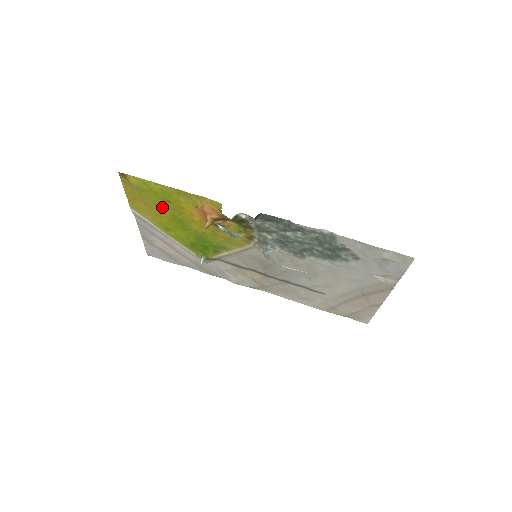
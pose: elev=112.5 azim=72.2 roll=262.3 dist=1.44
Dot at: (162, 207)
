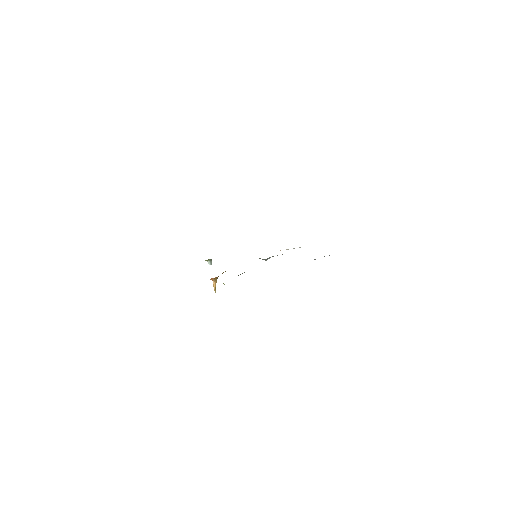
Dot at: occluded
